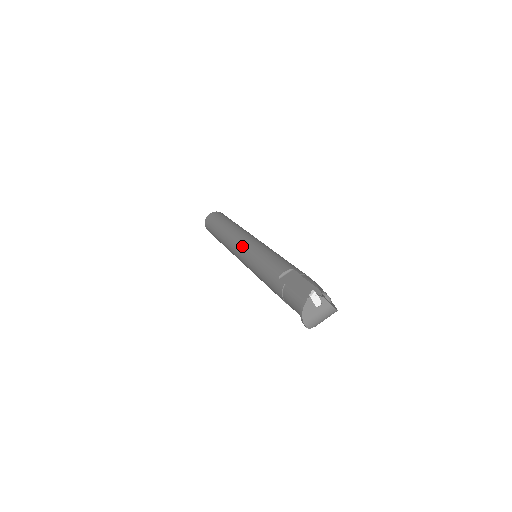
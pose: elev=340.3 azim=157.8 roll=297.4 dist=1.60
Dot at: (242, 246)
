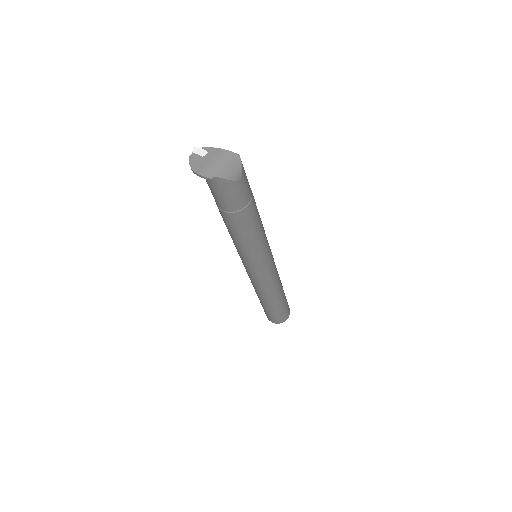
Dot at: occluded
